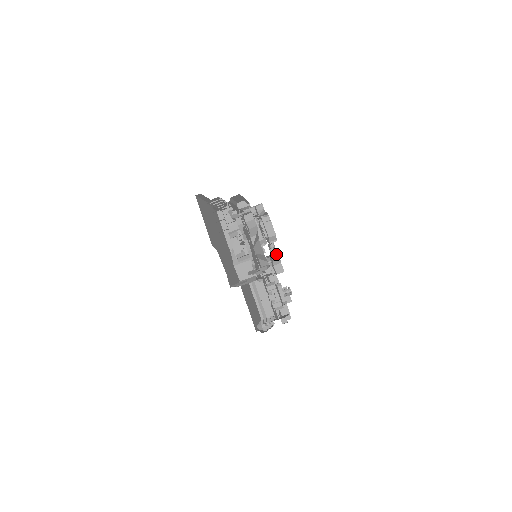
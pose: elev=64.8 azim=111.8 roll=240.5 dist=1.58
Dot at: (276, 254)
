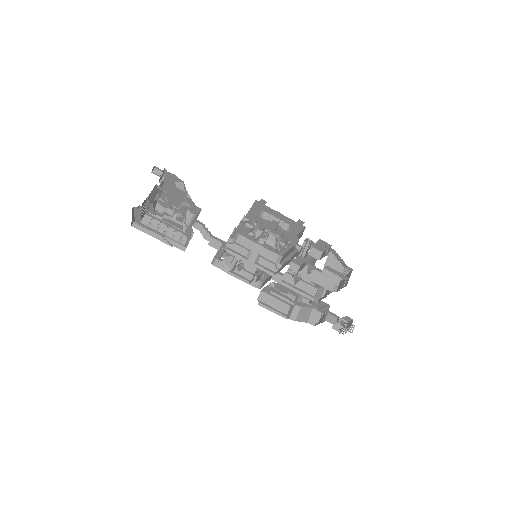
Dot at: occluded
